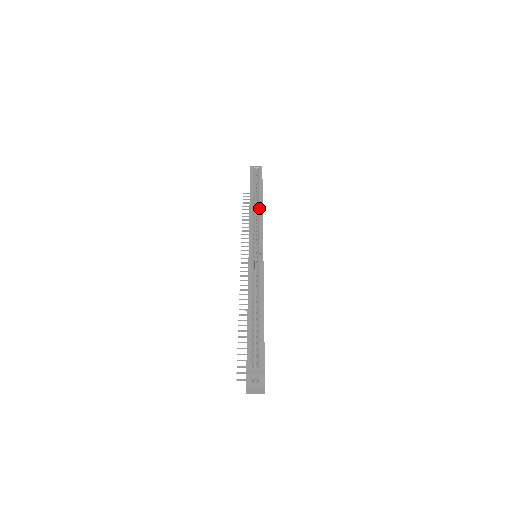
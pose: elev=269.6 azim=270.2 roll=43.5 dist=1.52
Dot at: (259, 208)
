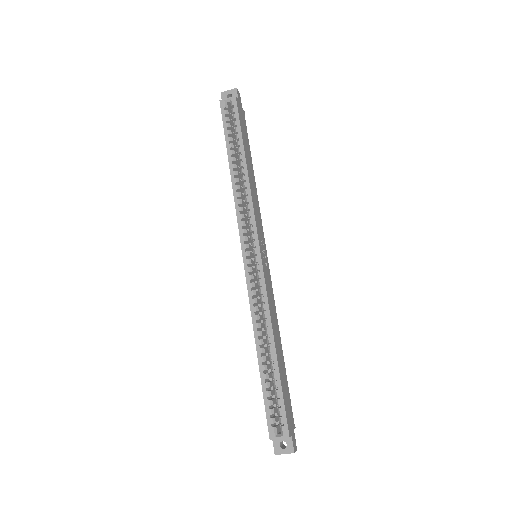
Dot at: (244, 180)
